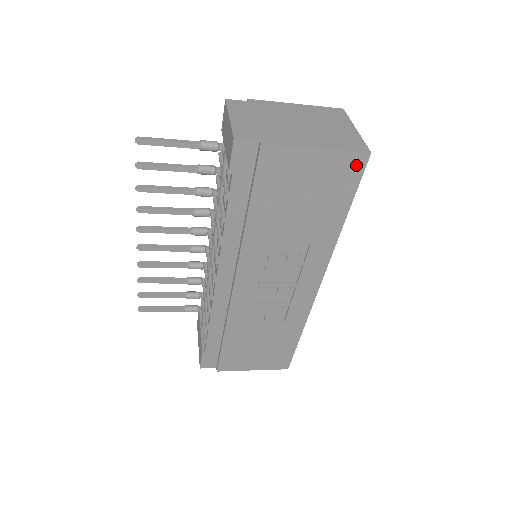
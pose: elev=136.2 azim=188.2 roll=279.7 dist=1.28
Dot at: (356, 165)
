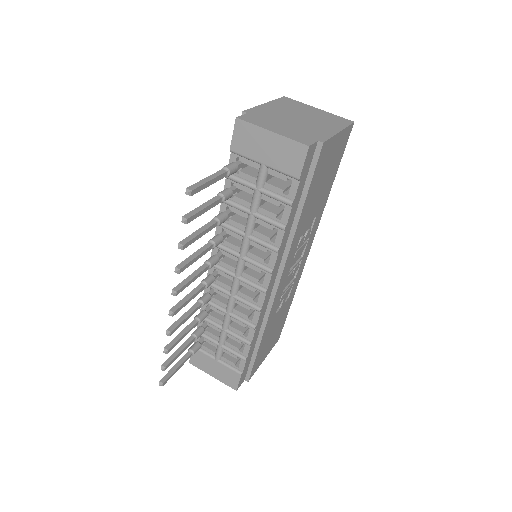
Dot at: (347, 135)
